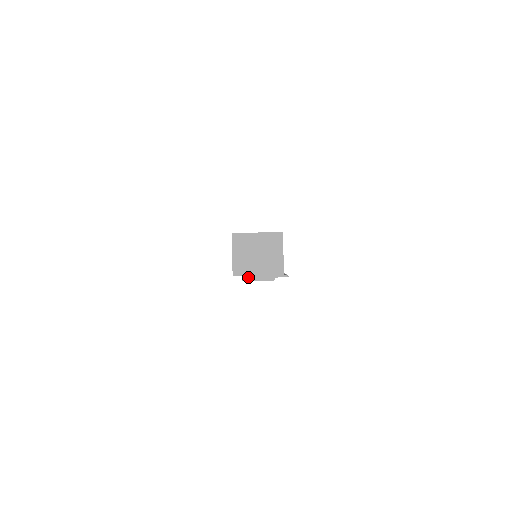
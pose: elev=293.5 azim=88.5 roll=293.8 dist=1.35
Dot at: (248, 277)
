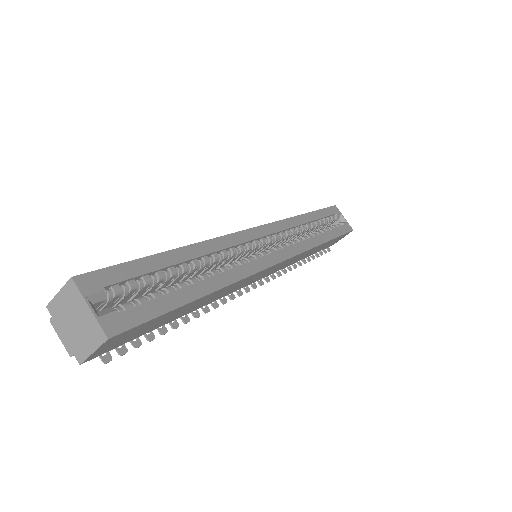
Dot at: (55, 324)
